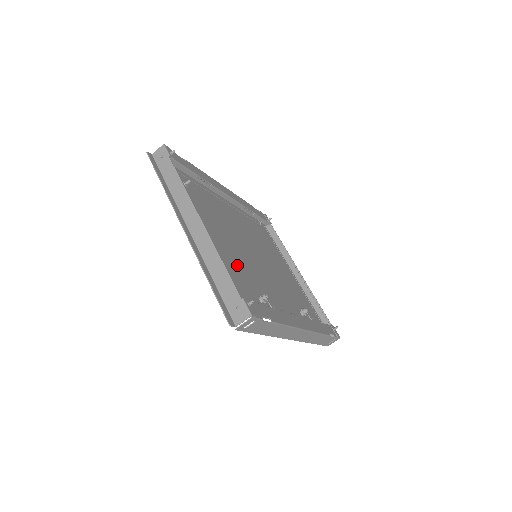
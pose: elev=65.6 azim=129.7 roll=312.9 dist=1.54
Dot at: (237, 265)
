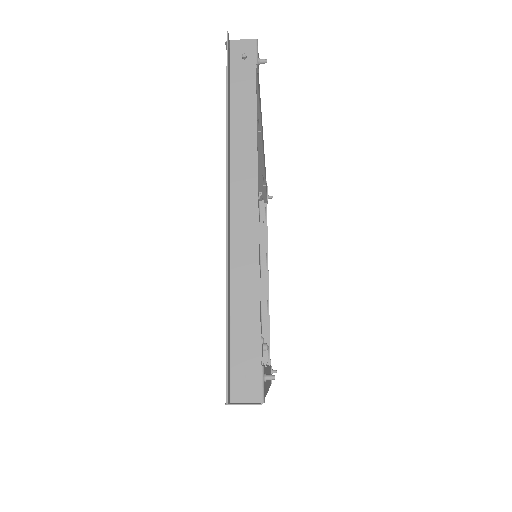
Dot at: occluded
